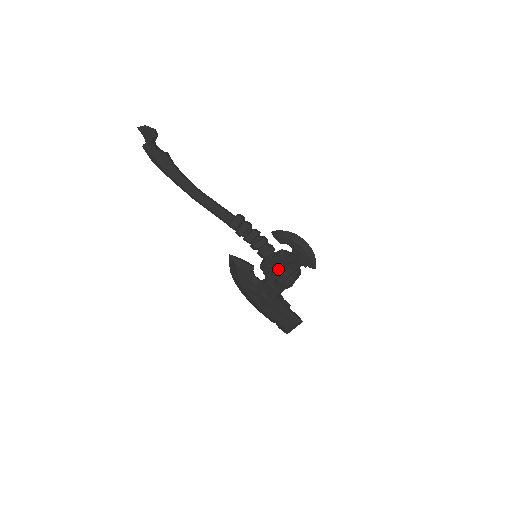
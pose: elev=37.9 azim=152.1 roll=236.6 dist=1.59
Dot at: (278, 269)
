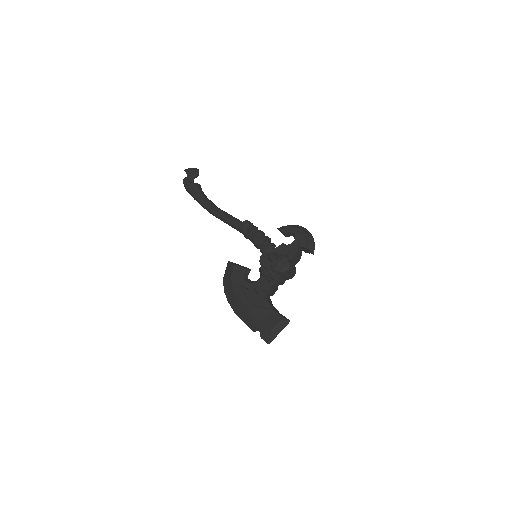
Dot at: (278, 255)
